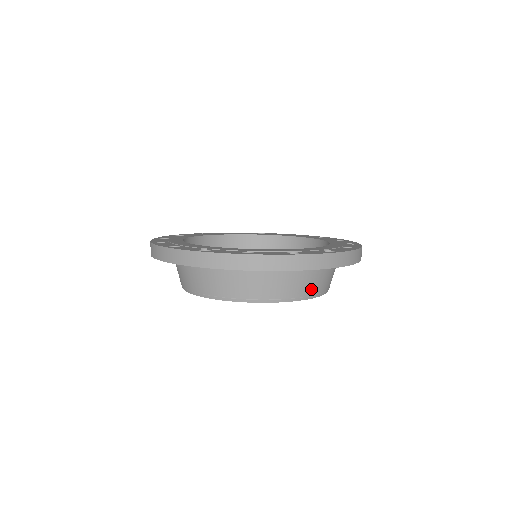
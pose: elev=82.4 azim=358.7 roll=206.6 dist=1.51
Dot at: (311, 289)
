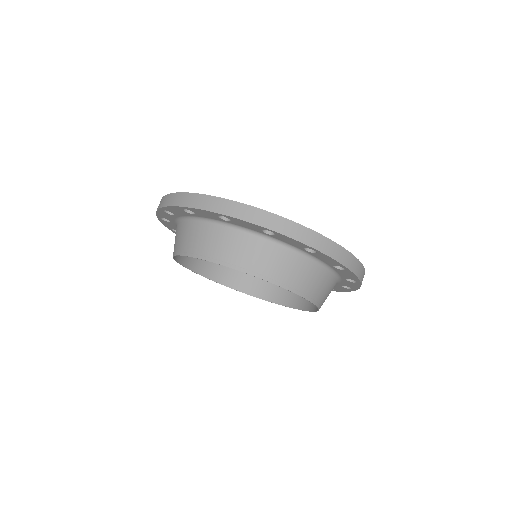
Dot at: (324, 298)
